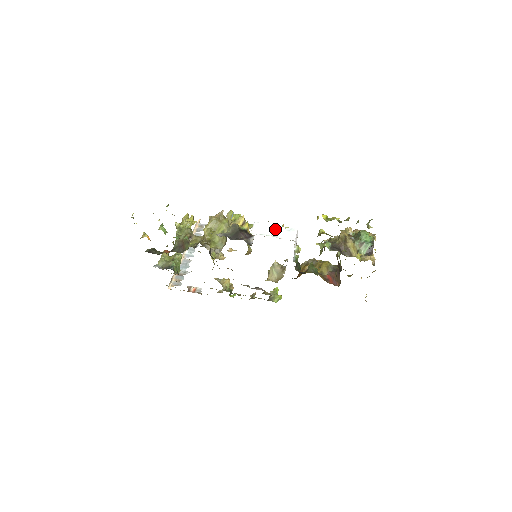
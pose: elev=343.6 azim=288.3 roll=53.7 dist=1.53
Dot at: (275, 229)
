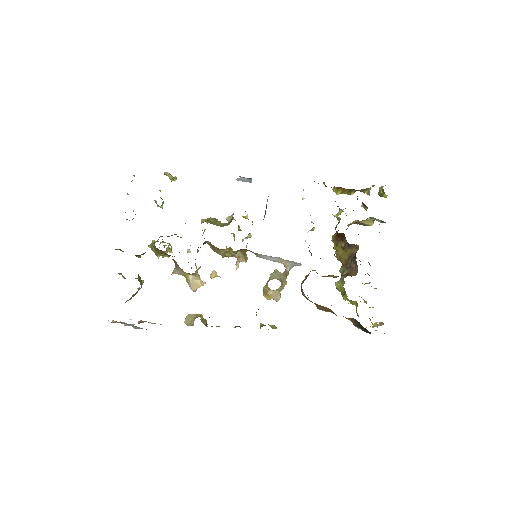
Dot at: occluded
